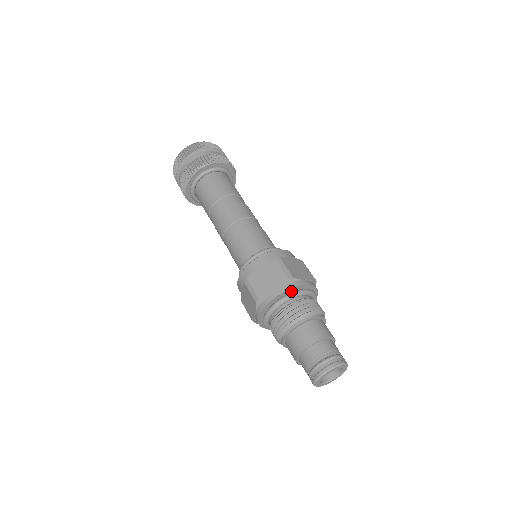
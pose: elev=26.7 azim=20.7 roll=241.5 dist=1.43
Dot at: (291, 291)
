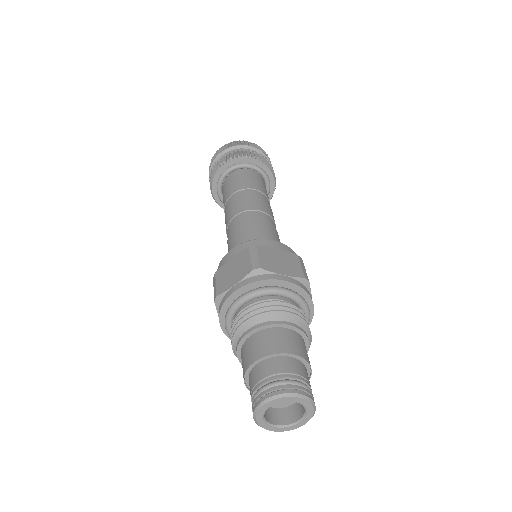
Dot at: (297, 293)
